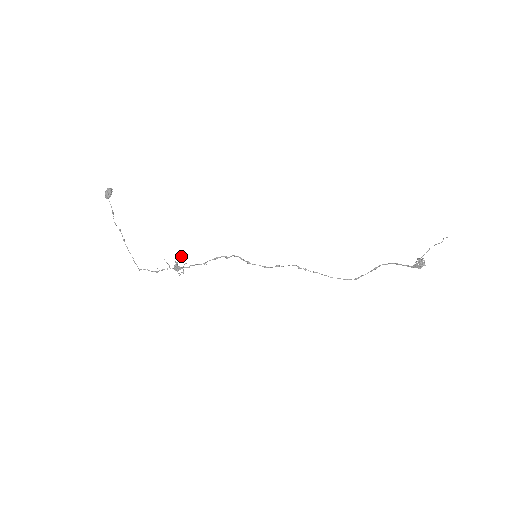
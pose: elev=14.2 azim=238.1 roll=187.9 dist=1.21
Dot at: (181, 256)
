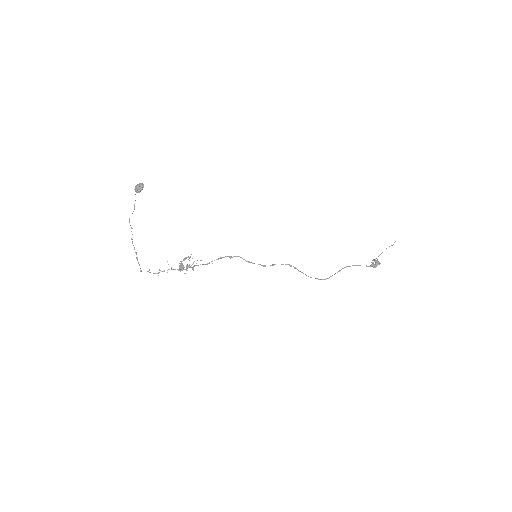
Dot at: (188, 256)
